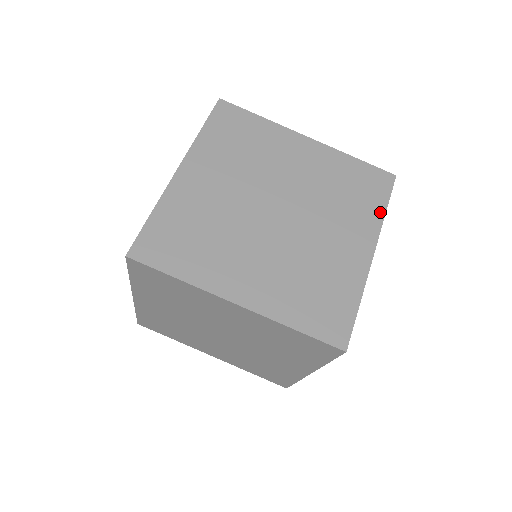
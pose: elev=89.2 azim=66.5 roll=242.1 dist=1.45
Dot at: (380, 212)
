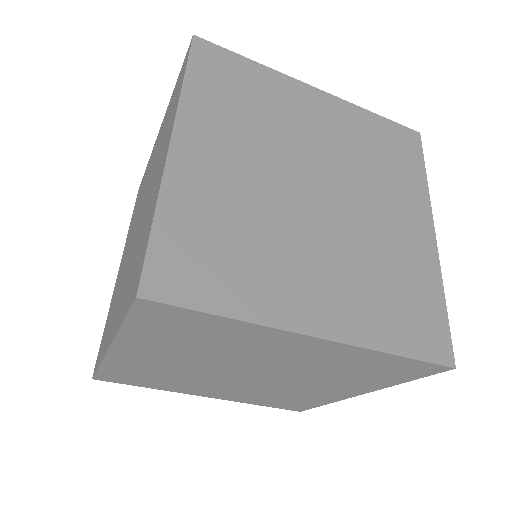
Dot at: (422, 179)
